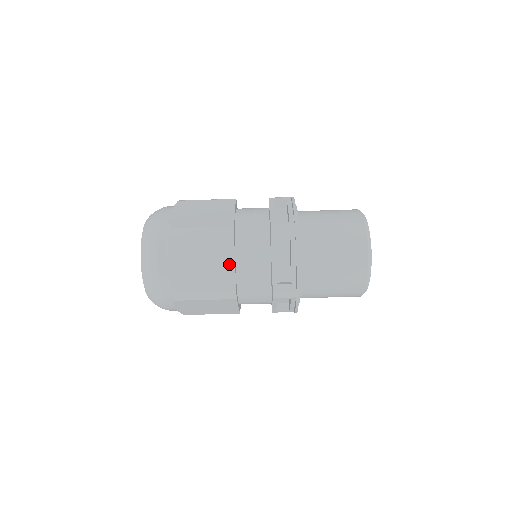
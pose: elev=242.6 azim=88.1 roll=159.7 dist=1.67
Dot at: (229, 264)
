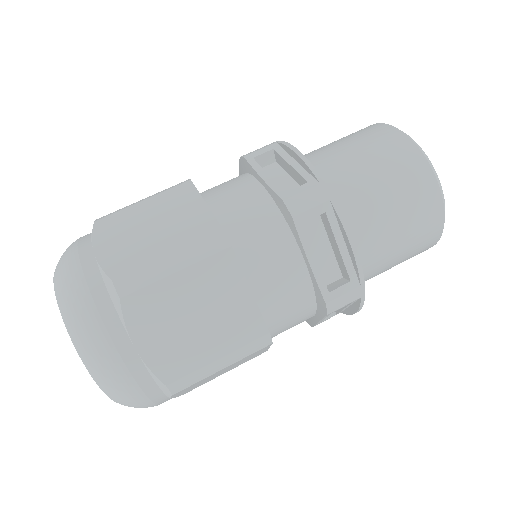
Dot at: (241, 295)
